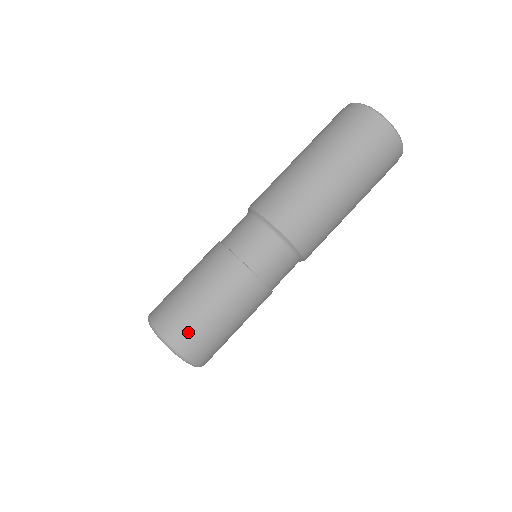
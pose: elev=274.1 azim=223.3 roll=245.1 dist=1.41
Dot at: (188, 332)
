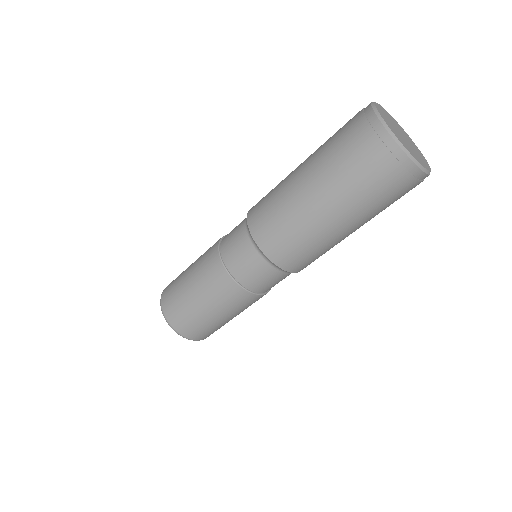
Dot at: (203, 332)
